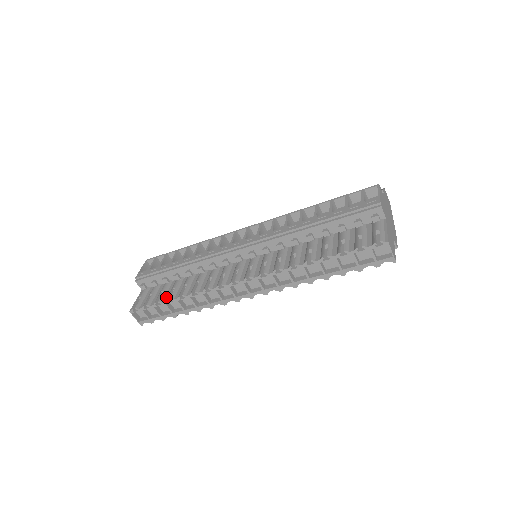
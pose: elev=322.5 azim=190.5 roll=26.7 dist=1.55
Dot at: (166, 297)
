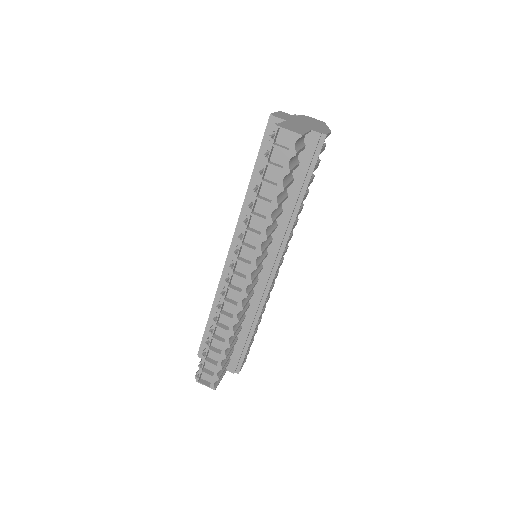
Dot at: occluded
